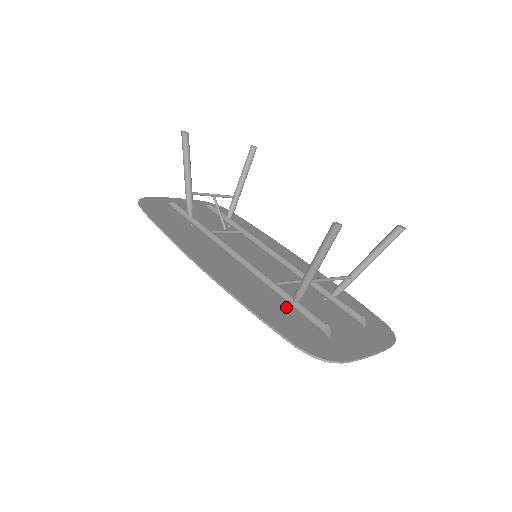
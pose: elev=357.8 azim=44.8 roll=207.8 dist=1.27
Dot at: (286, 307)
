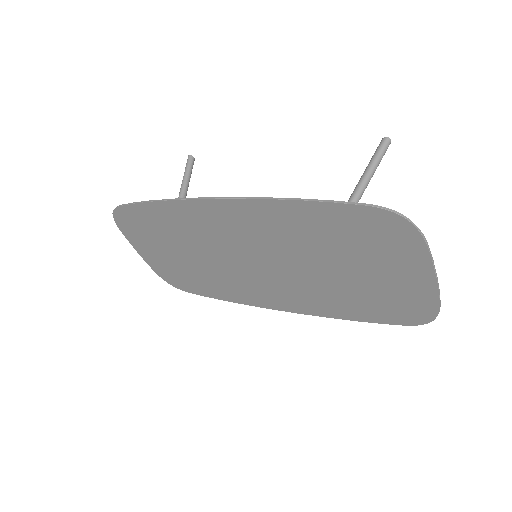
Dot at: (325, 238)
